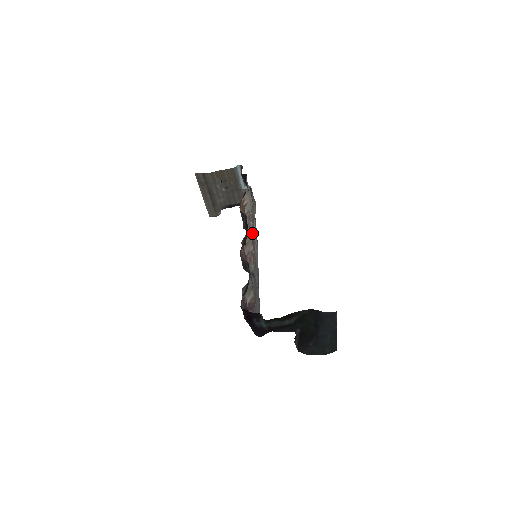
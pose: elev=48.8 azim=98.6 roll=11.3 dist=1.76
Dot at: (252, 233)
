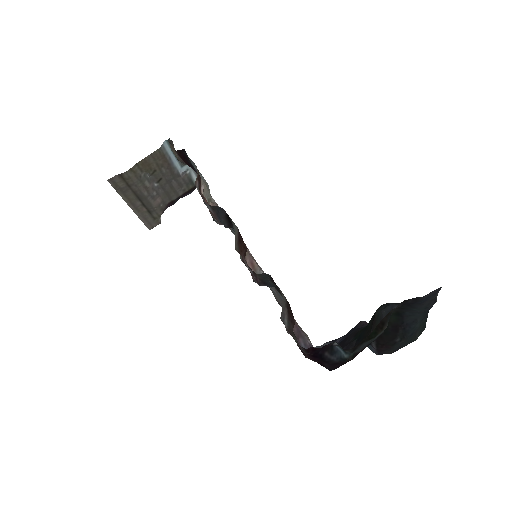
Dot at: occluded
